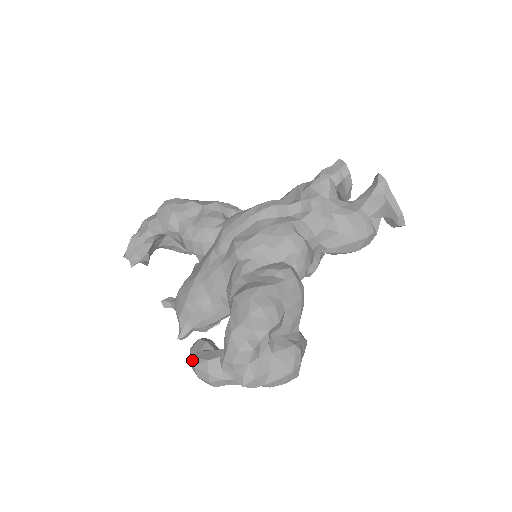
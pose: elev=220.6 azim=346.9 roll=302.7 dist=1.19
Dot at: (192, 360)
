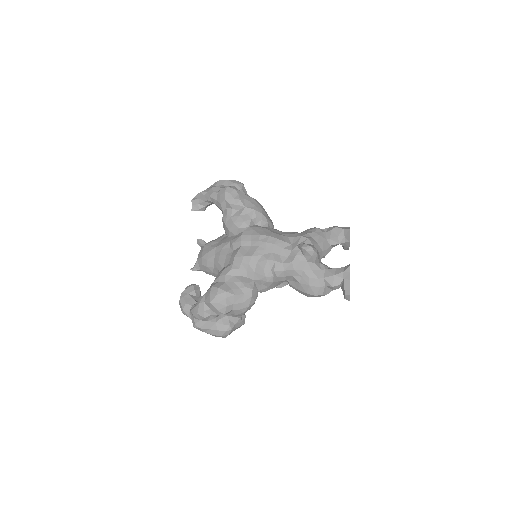
Dot at: (181, 296)
